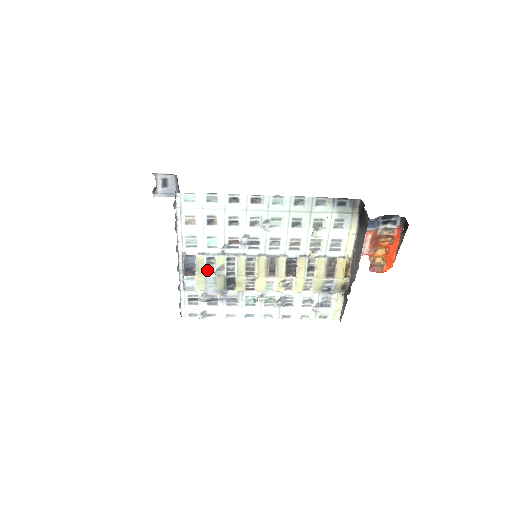
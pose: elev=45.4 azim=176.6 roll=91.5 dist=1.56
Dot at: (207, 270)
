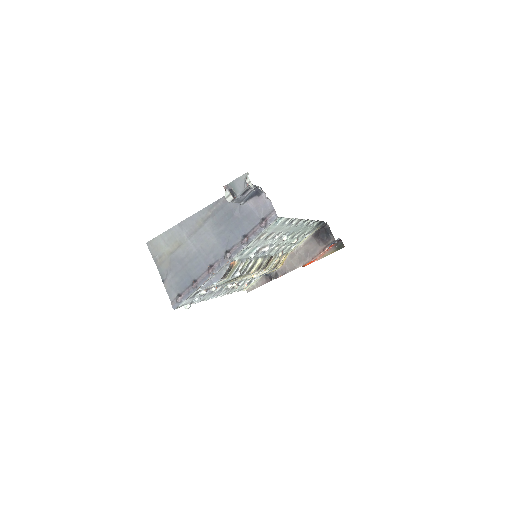
Dot at: (234, 273)
